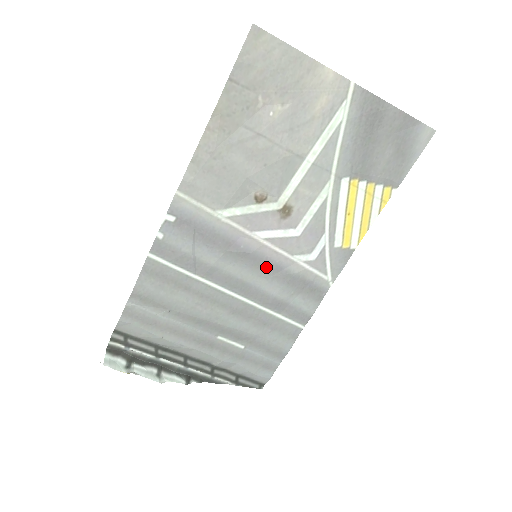
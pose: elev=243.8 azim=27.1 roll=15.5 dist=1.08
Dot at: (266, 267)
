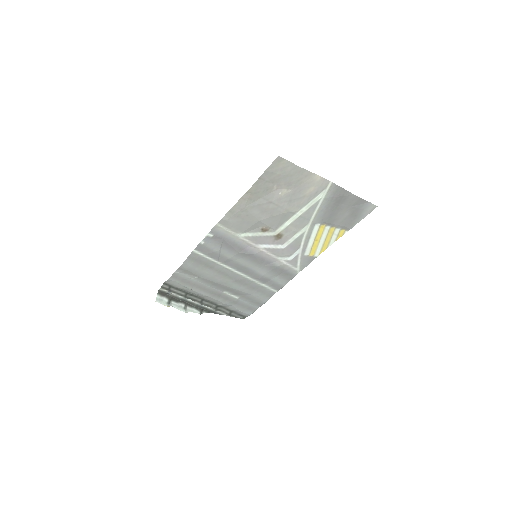
Dot at: (261, 261)
